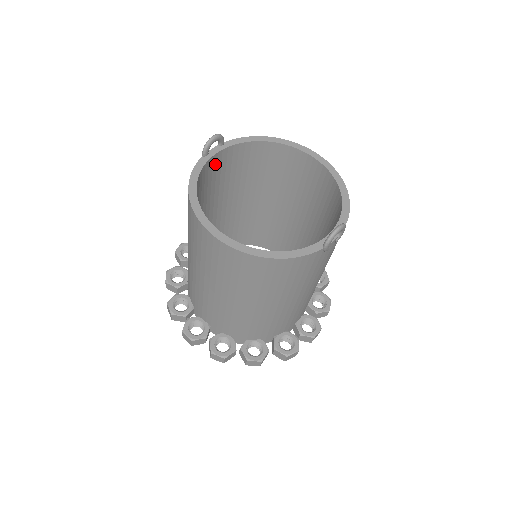
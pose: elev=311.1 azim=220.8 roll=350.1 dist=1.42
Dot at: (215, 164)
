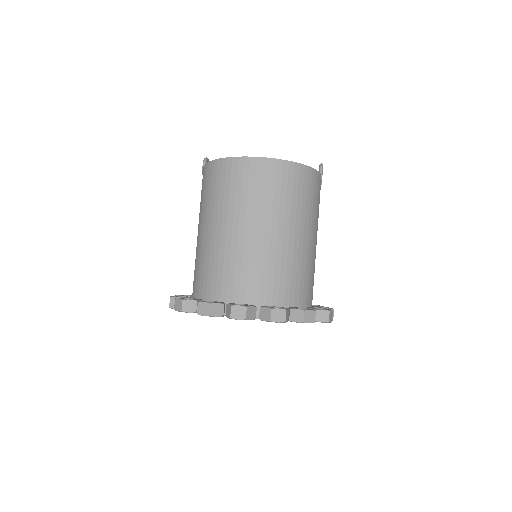
Dot at: occluded
